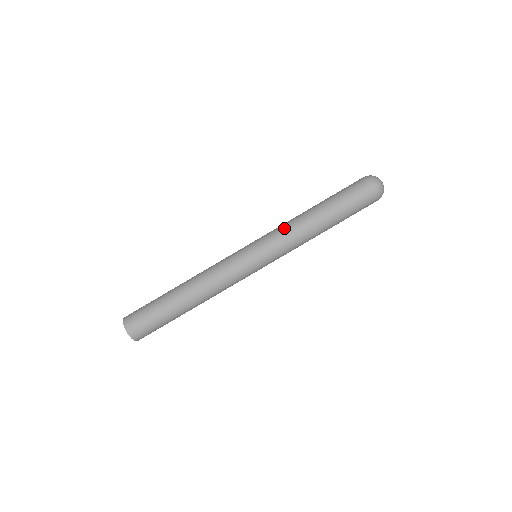
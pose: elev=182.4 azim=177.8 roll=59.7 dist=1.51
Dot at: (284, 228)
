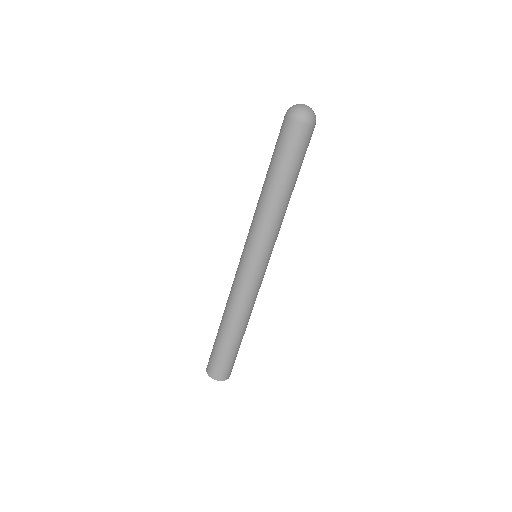
Dot at: (258, 222)
